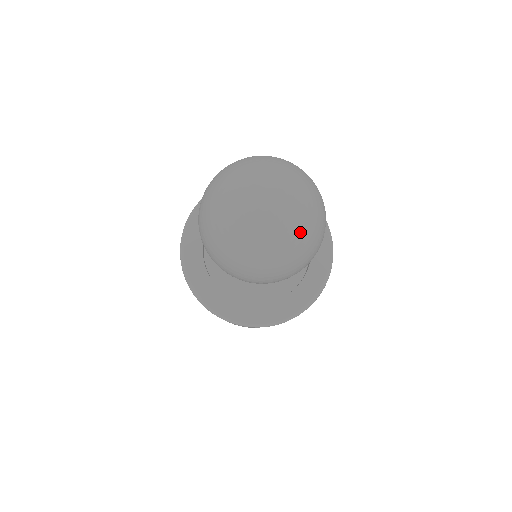
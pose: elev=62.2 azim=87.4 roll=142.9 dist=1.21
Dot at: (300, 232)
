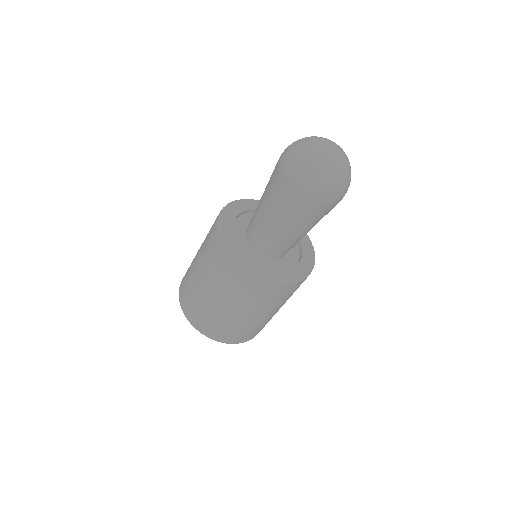
Dot at: (347, 168)
